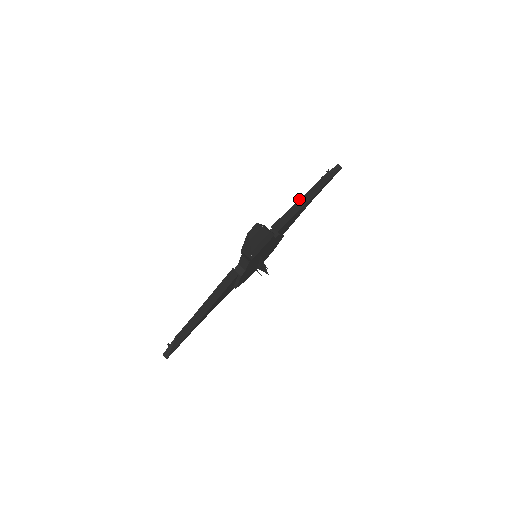
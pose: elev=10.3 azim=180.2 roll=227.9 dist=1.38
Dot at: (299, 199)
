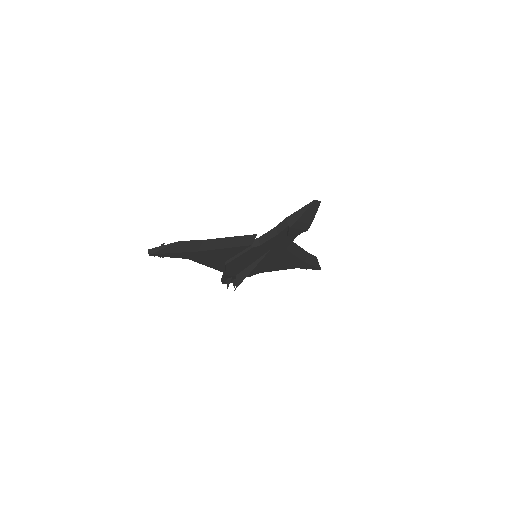
Dot at: occluded
